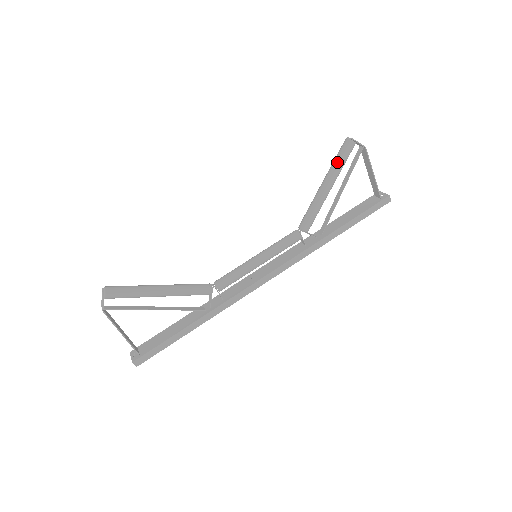
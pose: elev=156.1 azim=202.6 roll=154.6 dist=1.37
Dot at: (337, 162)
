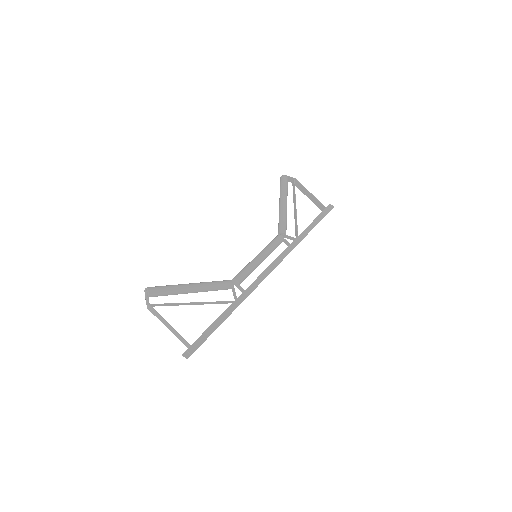
Dot at: (282, 189)
